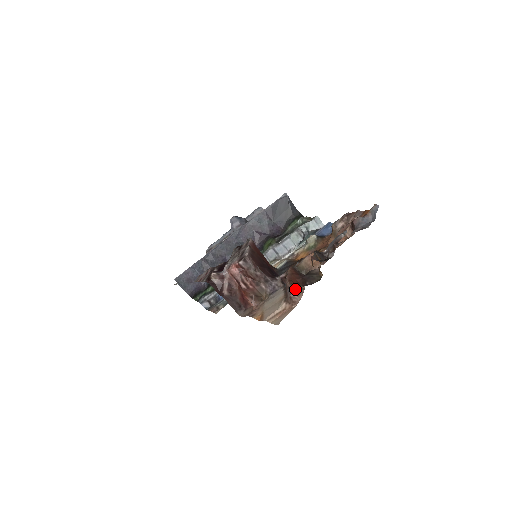
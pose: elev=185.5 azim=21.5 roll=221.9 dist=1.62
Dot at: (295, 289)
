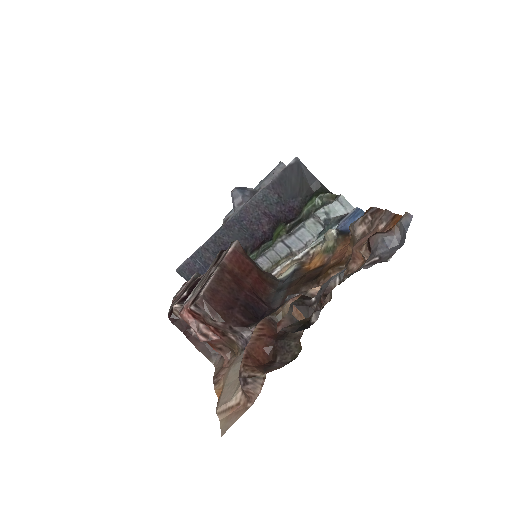
Dot at: (249, 380)
